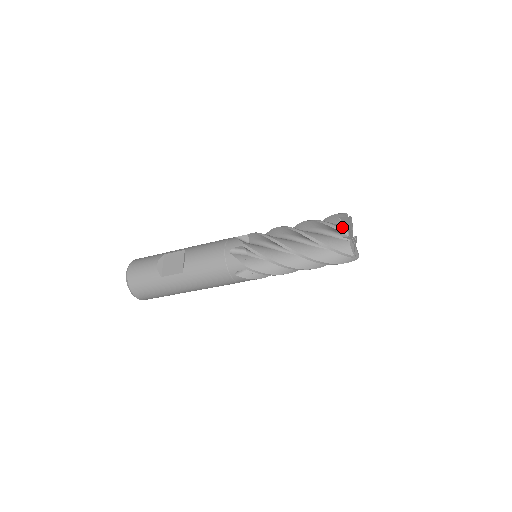
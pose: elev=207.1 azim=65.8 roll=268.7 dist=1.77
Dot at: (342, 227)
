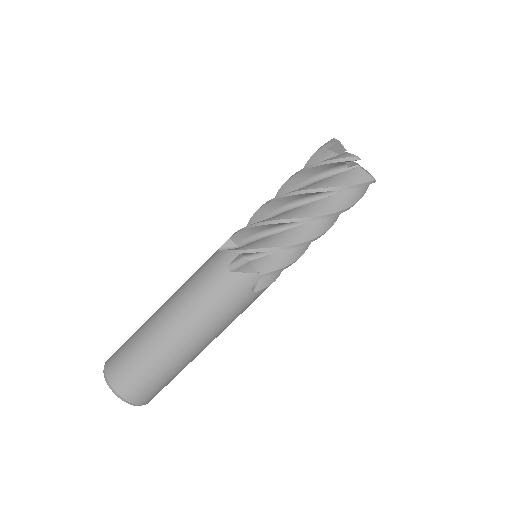
Dot at: occluded
